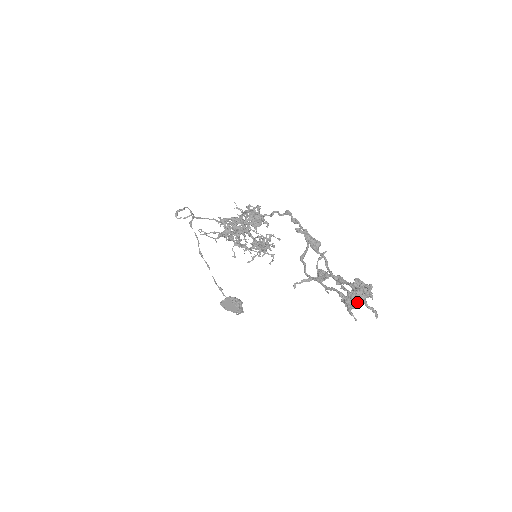
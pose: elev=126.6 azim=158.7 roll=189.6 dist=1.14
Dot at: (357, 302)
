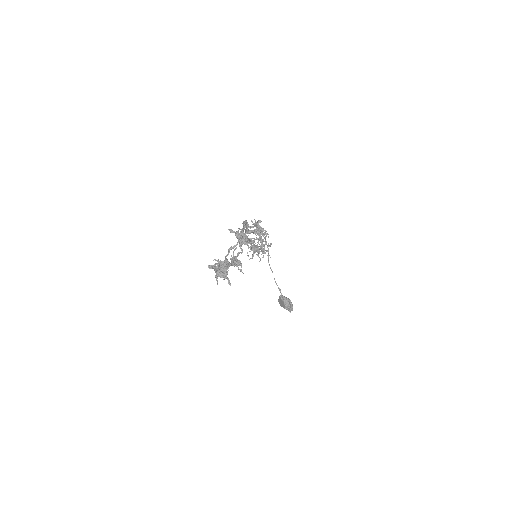
Dot at: (226, 274)
